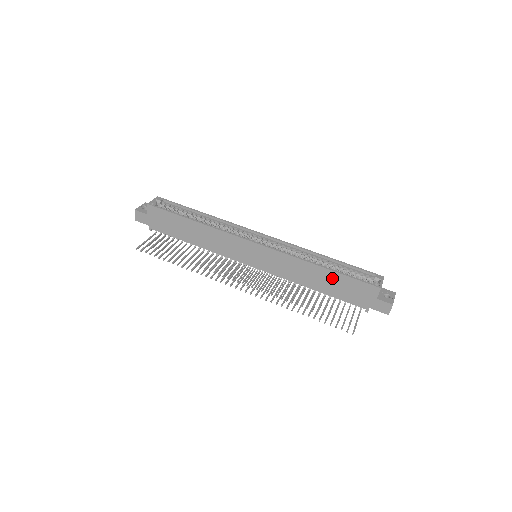
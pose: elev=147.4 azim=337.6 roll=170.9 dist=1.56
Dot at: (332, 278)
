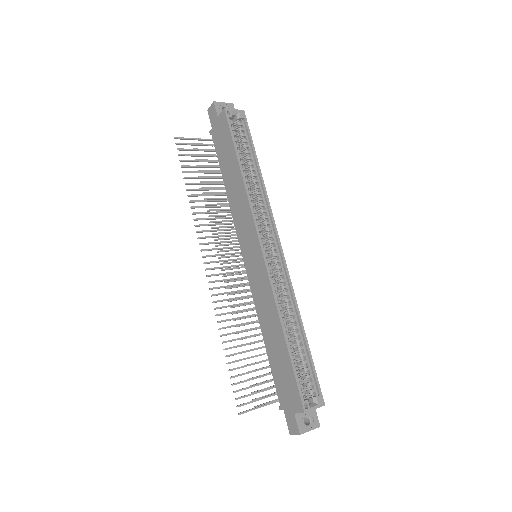
Dot at: (282, 352)
